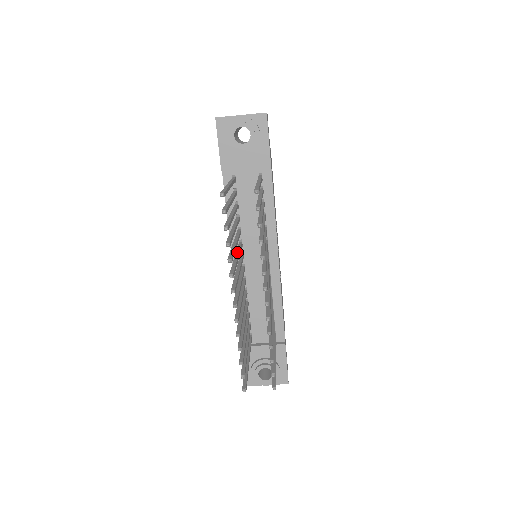
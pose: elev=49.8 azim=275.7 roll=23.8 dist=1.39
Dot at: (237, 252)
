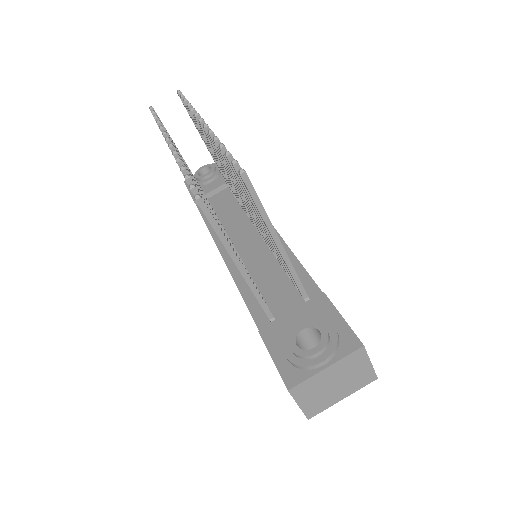
Dot at: occluded
